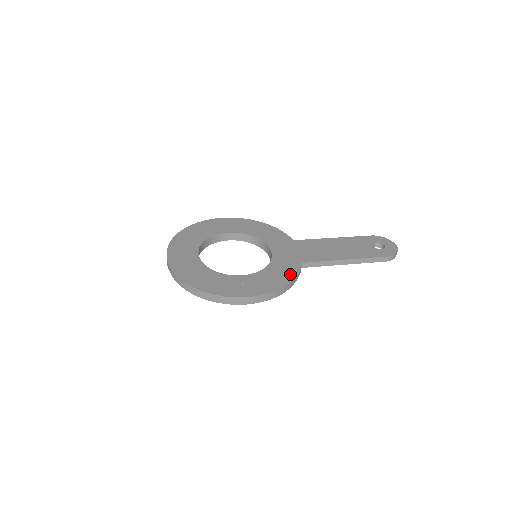
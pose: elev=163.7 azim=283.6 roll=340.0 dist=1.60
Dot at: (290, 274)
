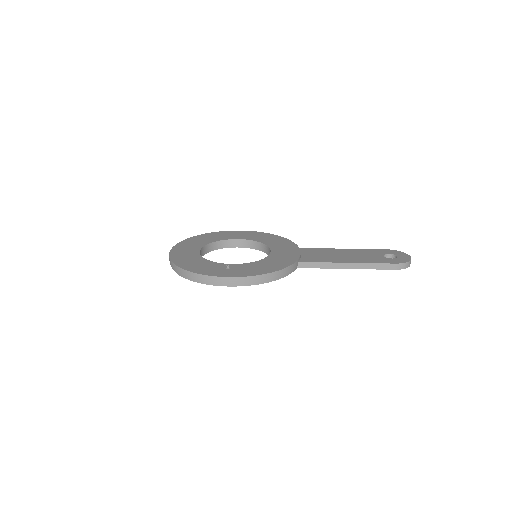
Dot at: (279, 266)
